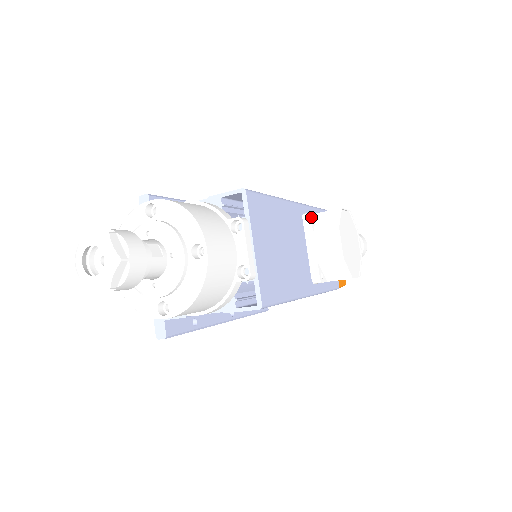
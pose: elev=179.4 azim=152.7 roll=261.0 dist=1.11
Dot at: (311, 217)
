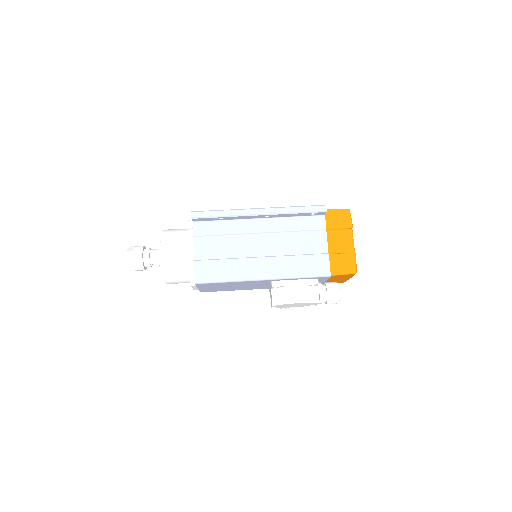
Dot at: (272, 287)
